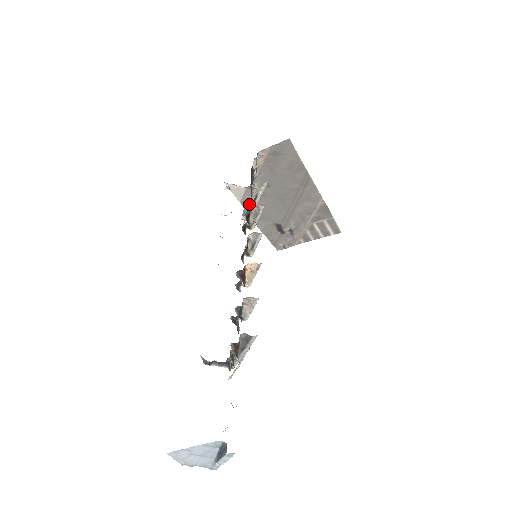
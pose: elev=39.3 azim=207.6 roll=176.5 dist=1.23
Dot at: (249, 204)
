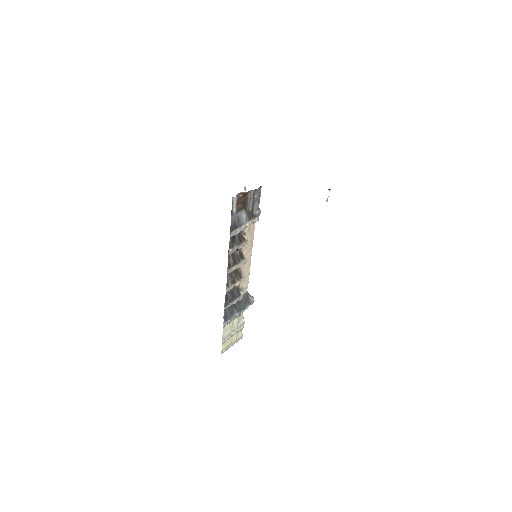
Dot at: occluded
